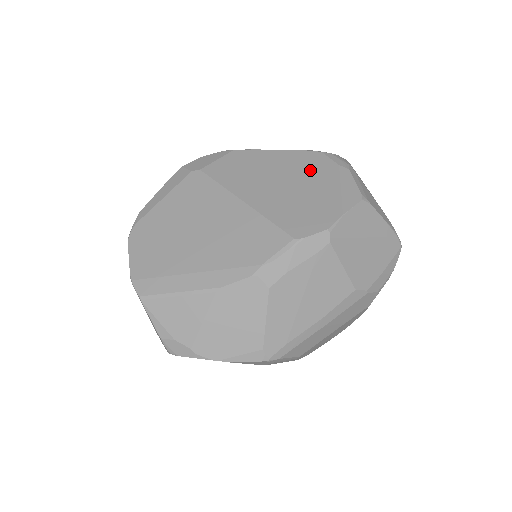
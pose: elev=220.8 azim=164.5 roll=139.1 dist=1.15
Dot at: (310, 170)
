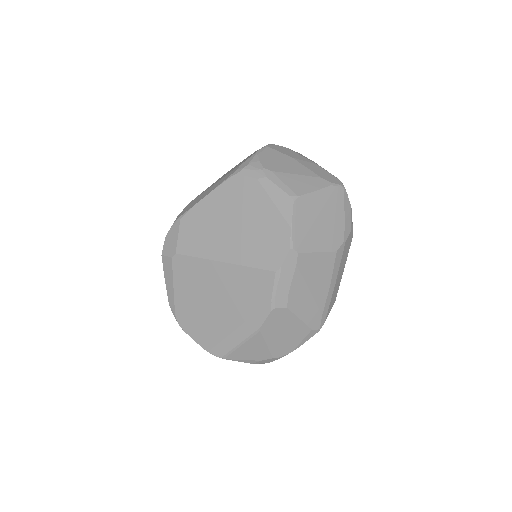
Dot at: (242, 200)
